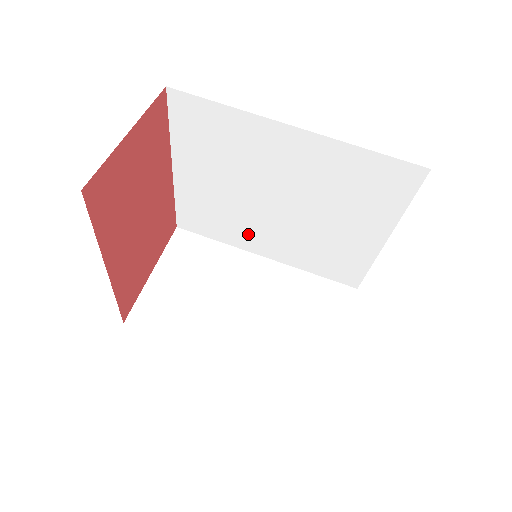
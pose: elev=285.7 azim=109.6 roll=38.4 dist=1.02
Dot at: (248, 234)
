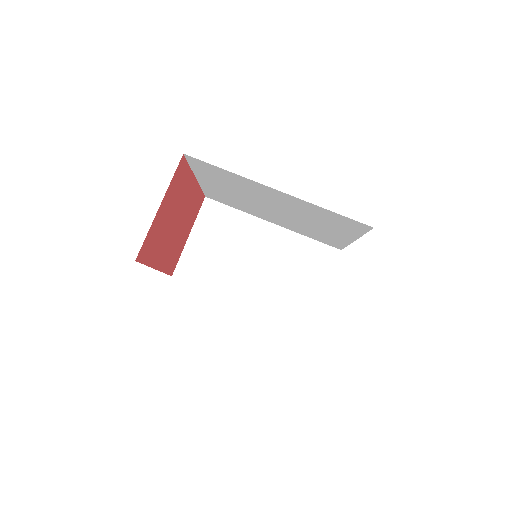
Dot at: (258, 213)
